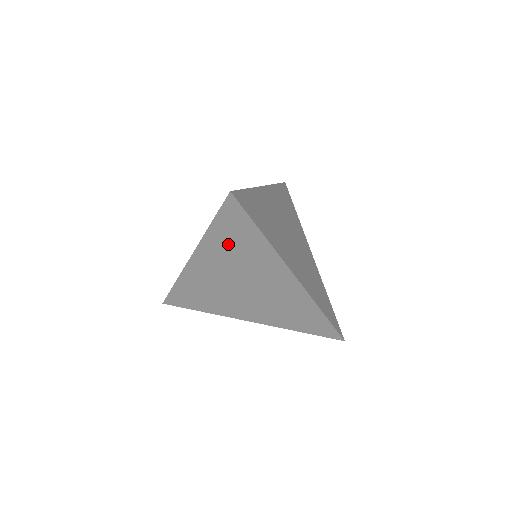
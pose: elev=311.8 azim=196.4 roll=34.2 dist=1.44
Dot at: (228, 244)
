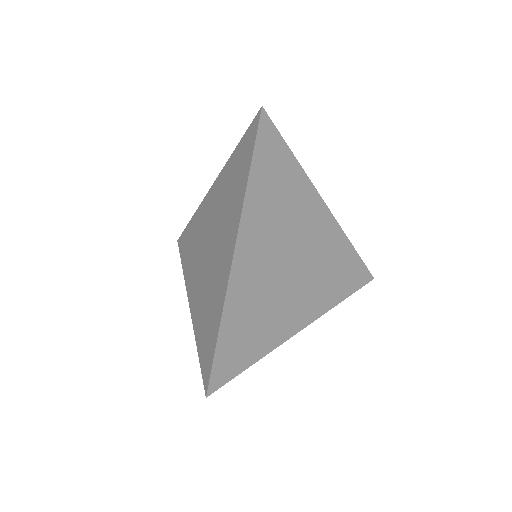
Dot at: (269, 195)
